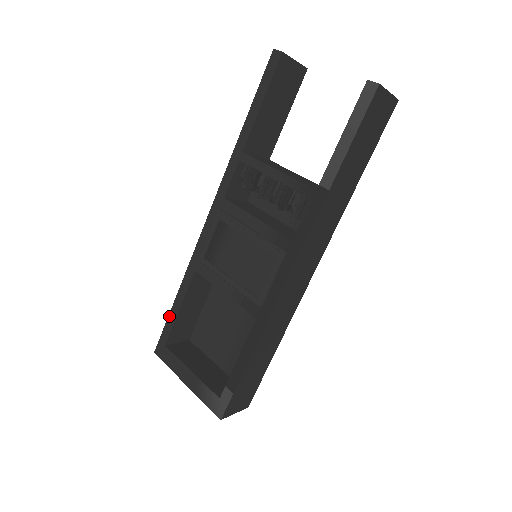
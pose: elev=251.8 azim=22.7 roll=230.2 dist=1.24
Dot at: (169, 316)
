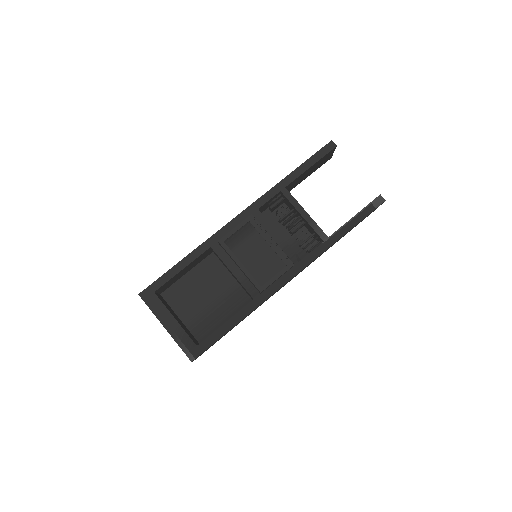
Dot at: (169, 271)
